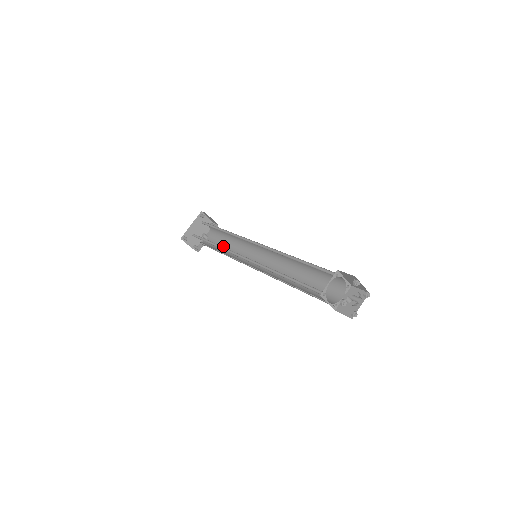
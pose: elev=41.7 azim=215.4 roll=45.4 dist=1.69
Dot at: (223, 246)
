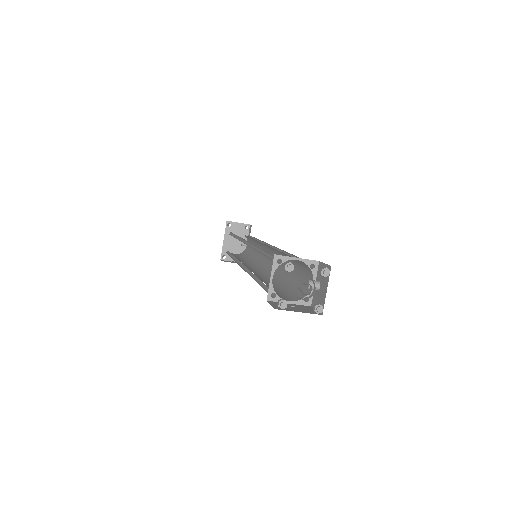
Dot at: (253, 250)
